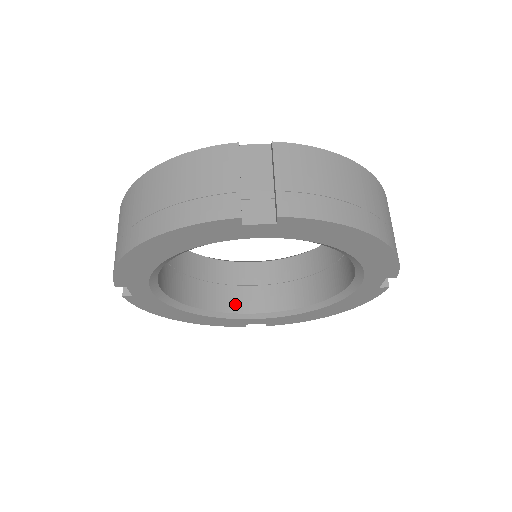
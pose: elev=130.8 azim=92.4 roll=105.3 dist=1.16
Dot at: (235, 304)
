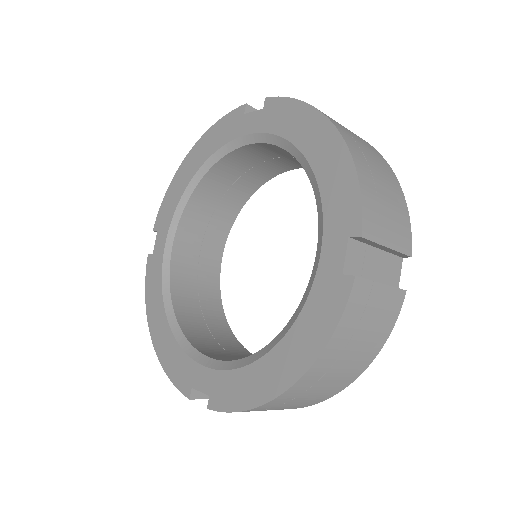
Dot at: (205, 349)
